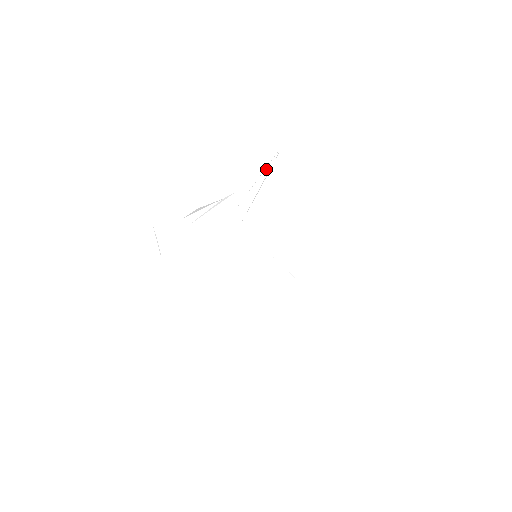
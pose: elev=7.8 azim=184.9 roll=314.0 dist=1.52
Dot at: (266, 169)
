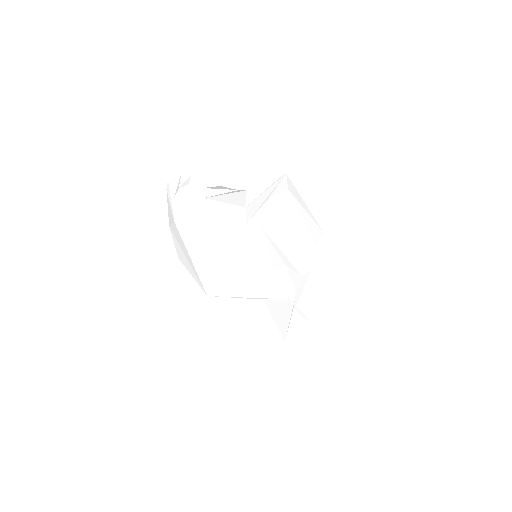
Dot at: (273, 184)
